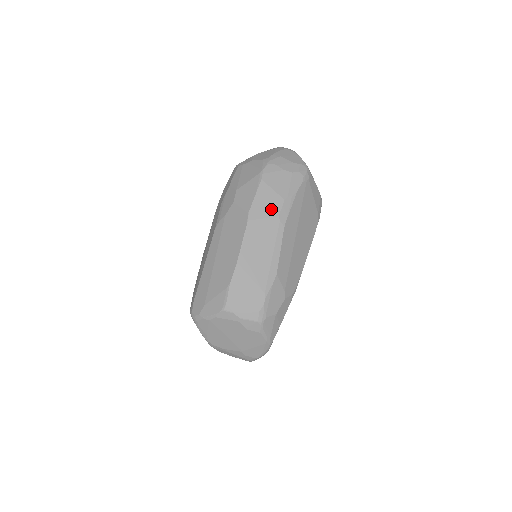
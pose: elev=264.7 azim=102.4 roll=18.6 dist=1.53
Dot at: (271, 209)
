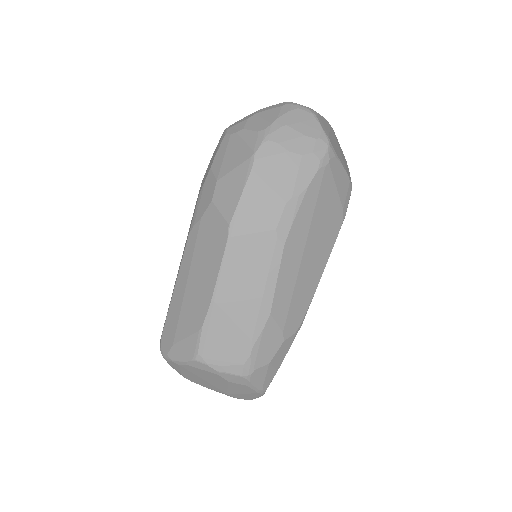
Dot at: (264, 218)
